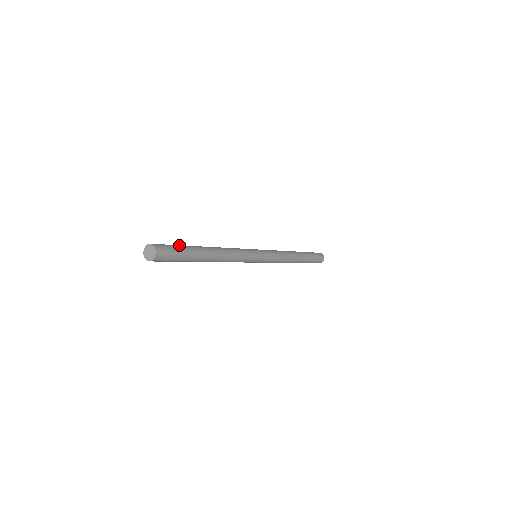
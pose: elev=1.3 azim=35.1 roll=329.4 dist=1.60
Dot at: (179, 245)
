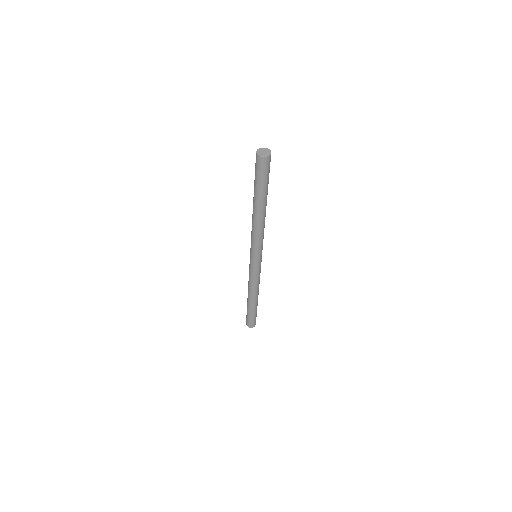
Dot at: occluded
